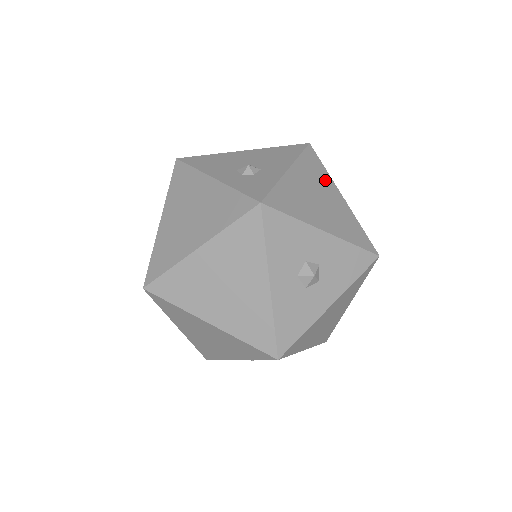
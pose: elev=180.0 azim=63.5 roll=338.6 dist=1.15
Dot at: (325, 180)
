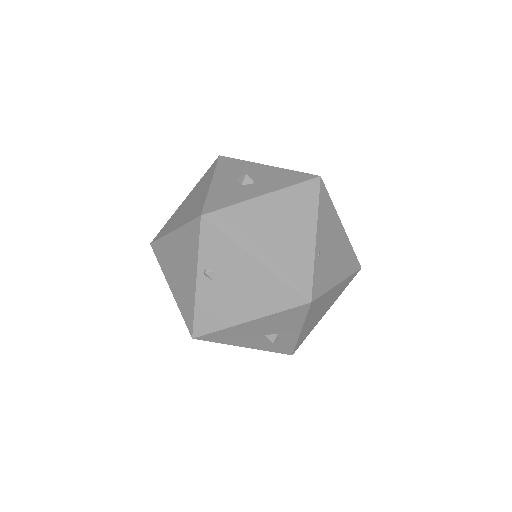
Dot at: occluded
